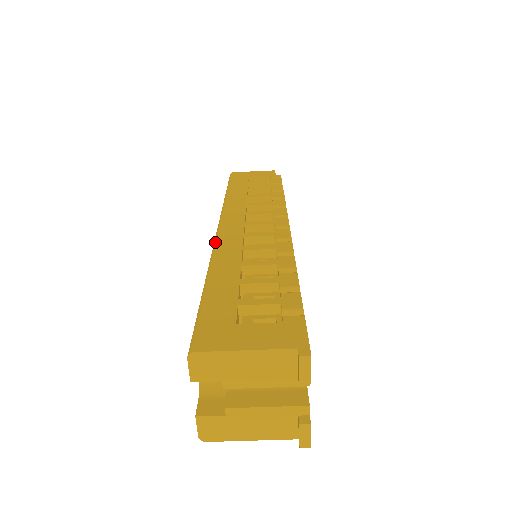
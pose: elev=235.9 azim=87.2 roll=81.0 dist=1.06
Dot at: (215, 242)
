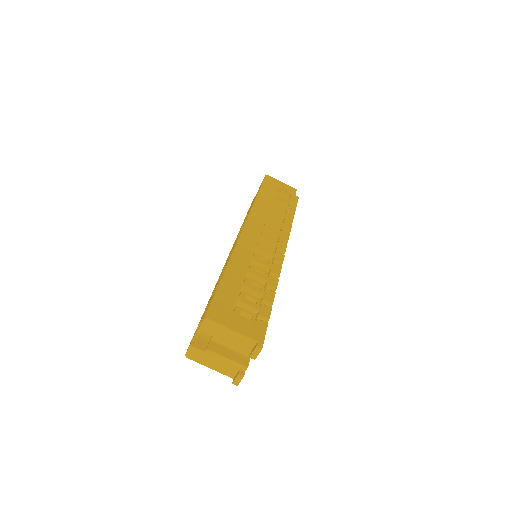
Dot at: (238, 243)
